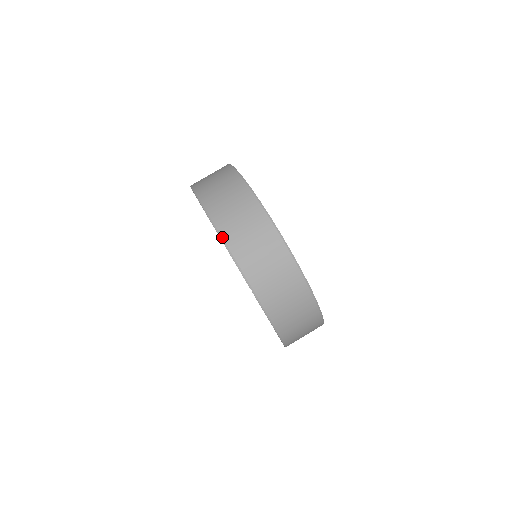
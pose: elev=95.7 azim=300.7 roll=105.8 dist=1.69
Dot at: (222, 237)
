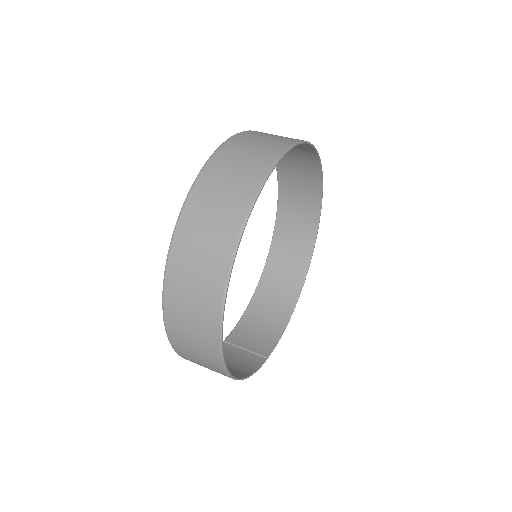
Dot at: (240, 132)
